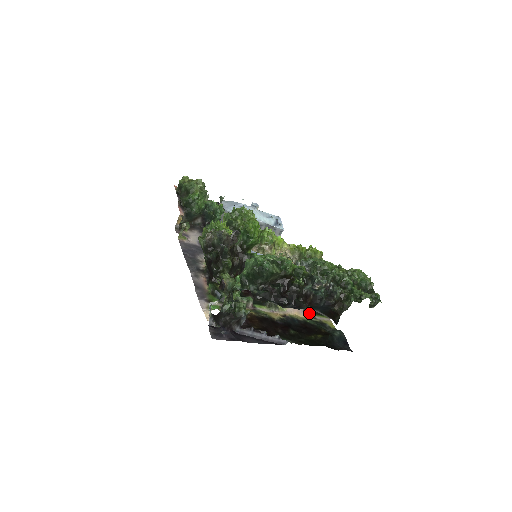
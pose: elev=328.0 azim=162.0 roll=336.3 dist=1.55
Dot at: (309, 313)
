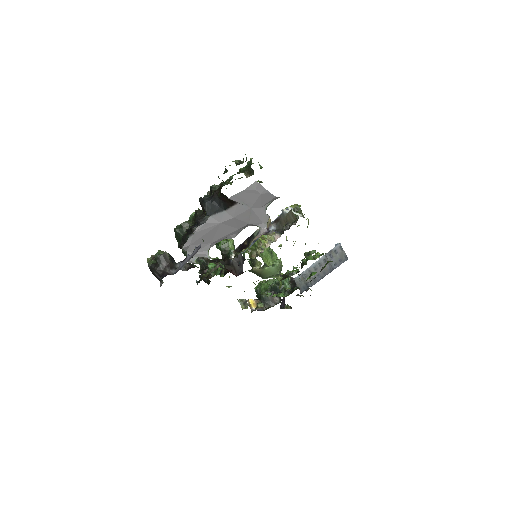
Dot at: occluded
